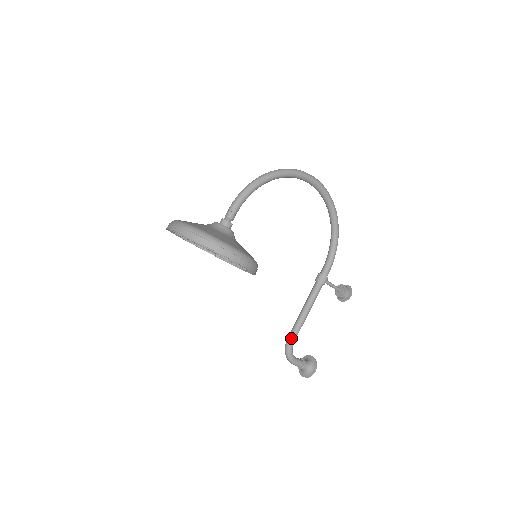
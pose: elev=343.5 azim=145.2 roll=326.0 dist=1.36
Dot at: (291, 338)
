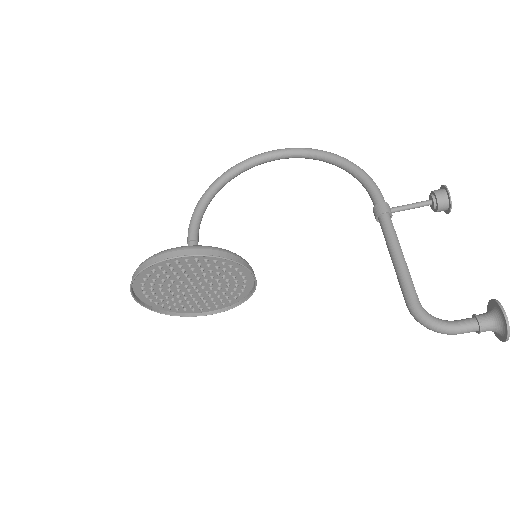
Dot at: (407, 301)
